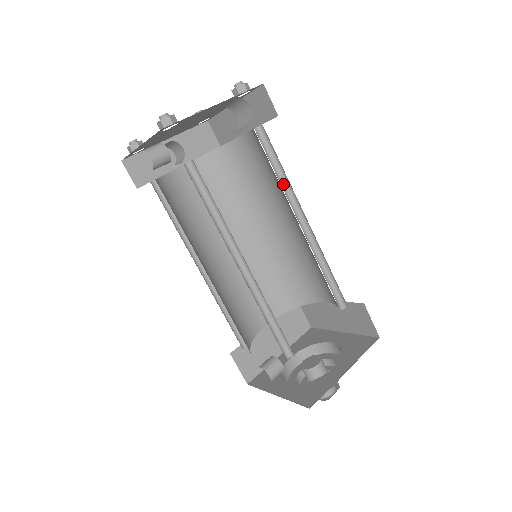
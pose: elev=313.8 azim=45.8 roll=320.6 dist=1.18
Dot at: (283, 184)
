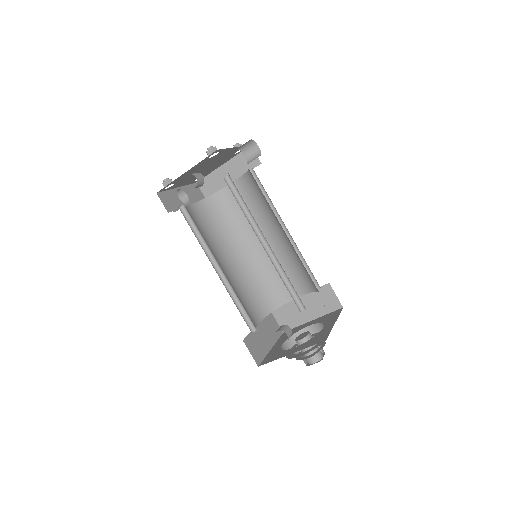
Dot at: occluded
